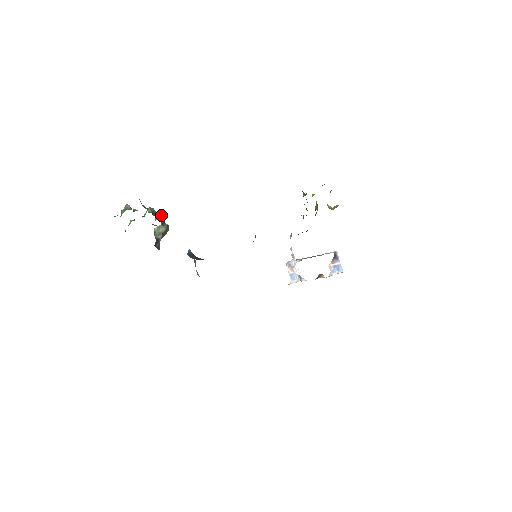
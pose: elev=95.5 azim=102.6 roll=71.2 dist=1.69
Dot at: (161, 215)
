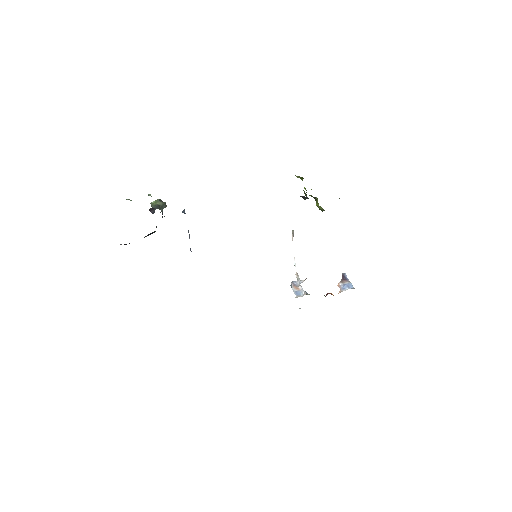
Dot at: occluded
